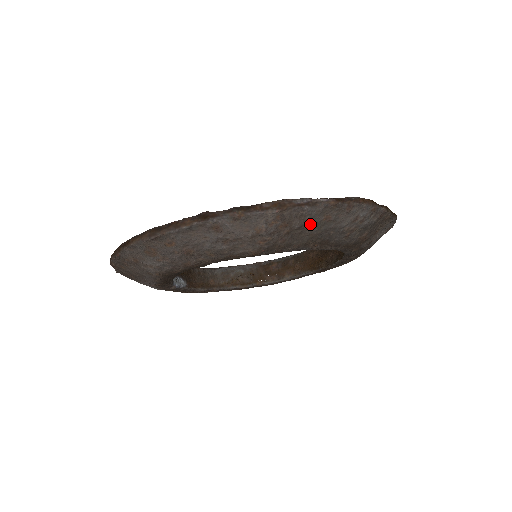
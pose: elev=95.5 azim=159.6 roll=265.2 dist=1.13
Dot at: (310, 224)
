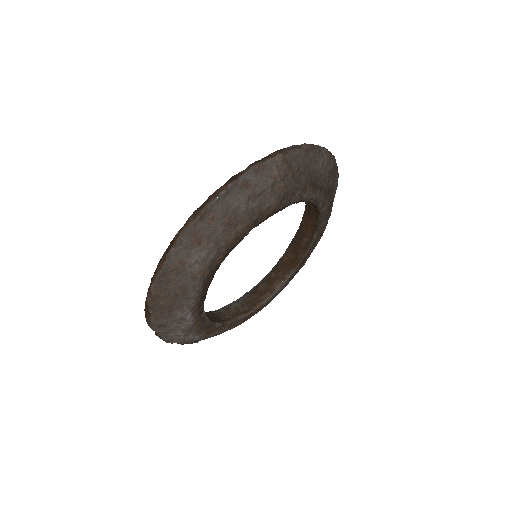
Dot at: (303, 166)
